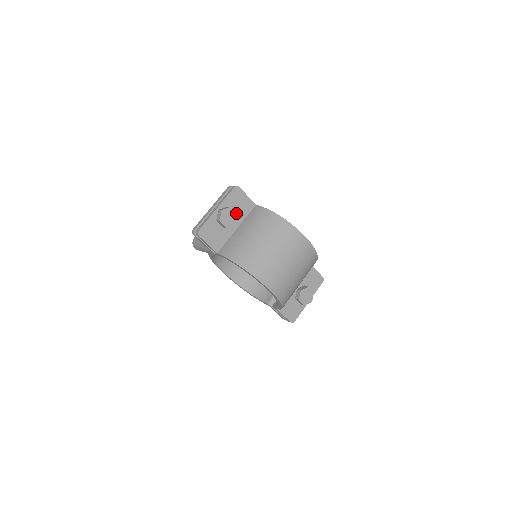
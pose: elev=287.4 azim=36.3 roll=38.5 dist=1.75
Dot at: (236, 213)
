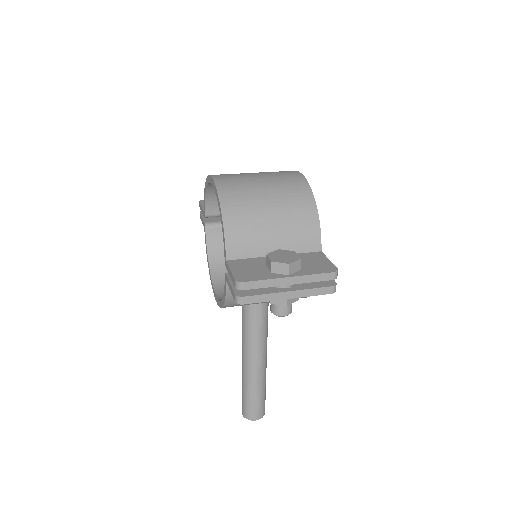
Dot at: occluded
